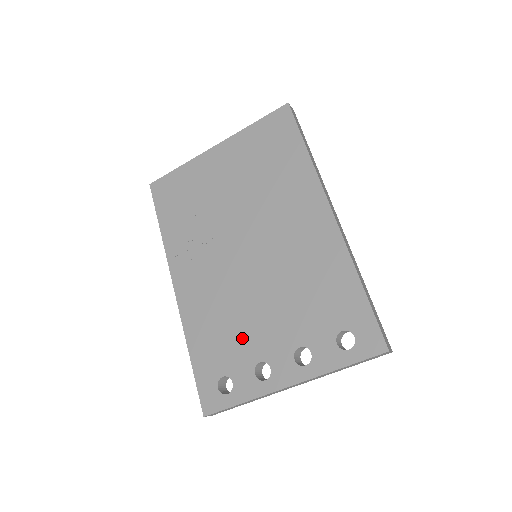
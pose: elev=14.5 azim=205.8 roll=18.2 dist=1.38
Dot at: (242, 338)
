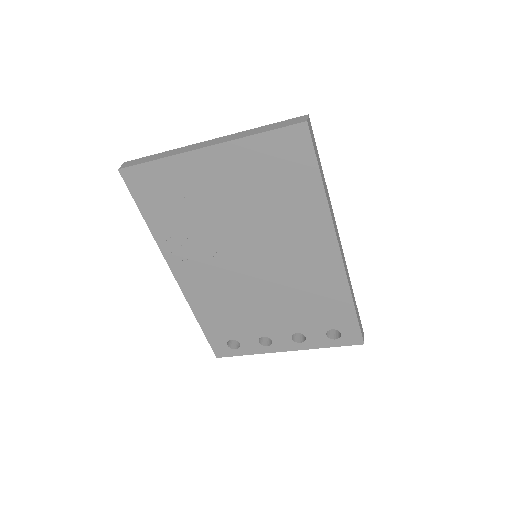
Dot at: (248, 321)
